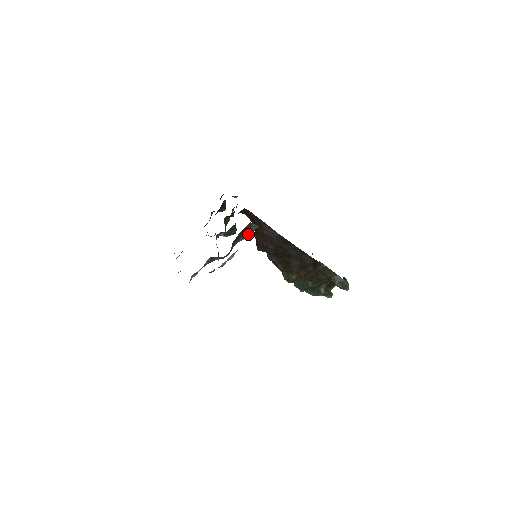
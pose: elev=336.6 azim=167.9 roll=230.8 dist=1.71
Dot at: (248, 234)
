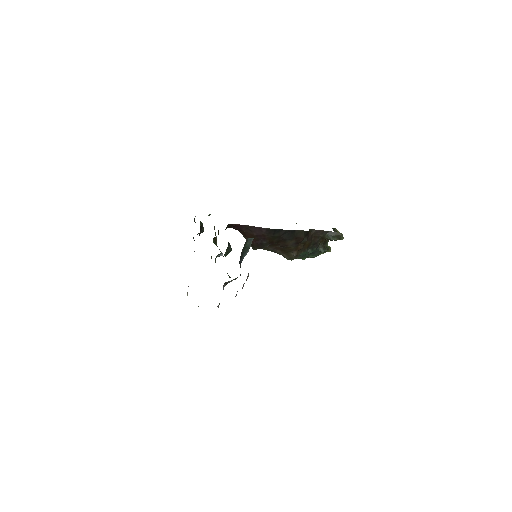
Dot at: (248, 248)
